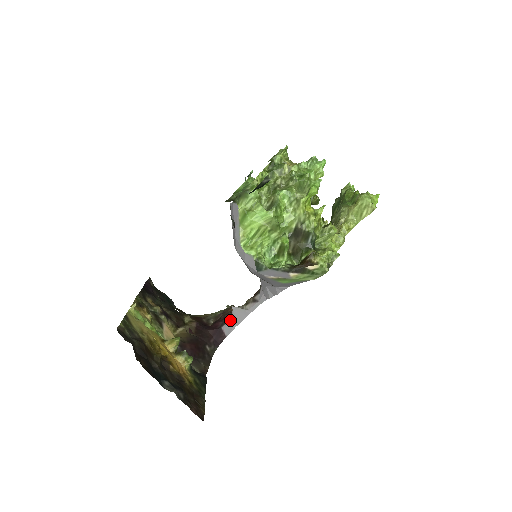
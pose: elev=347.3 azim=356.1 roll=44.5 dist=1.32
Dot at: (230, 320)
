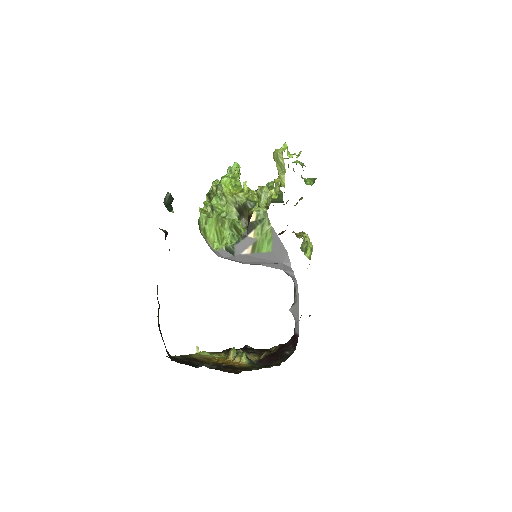
Dot at: (295, 321)
